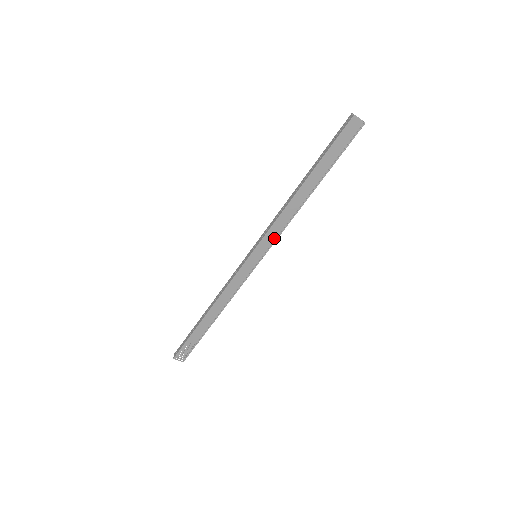
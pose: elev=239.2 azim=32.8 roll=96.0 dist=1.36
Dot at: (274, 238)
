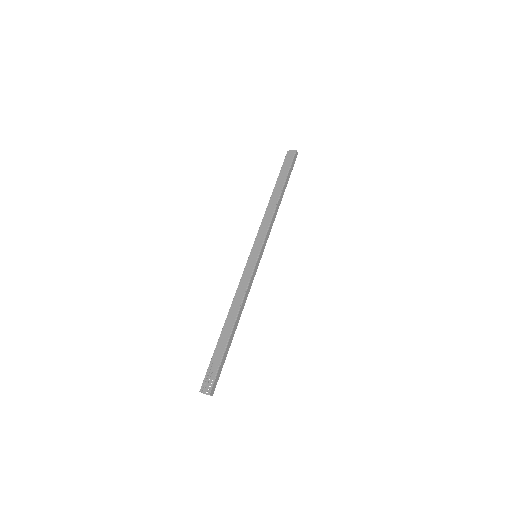
Dot at: (264, 235)
